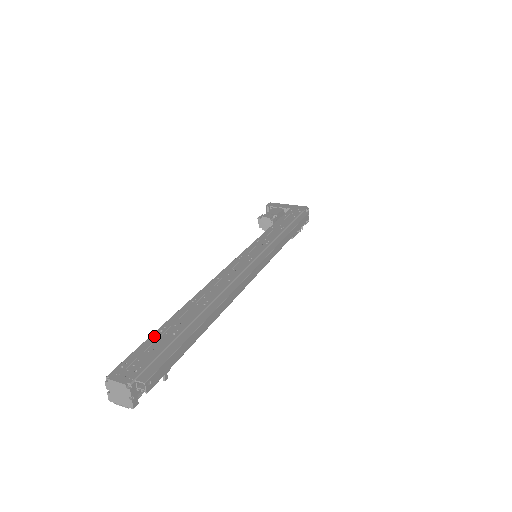
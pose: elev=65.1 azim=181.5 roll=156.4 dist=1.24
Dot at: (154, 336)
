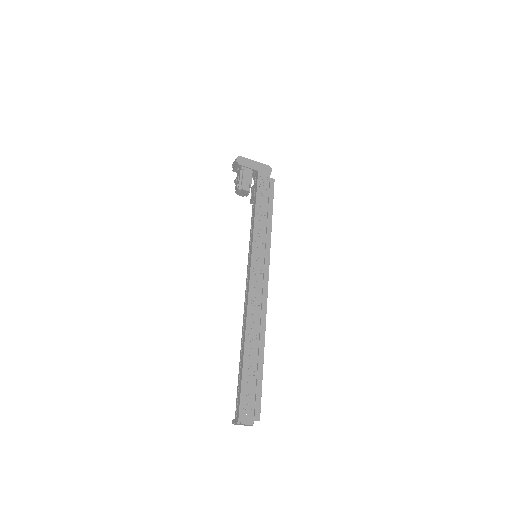
Dot at: (245, 380)
